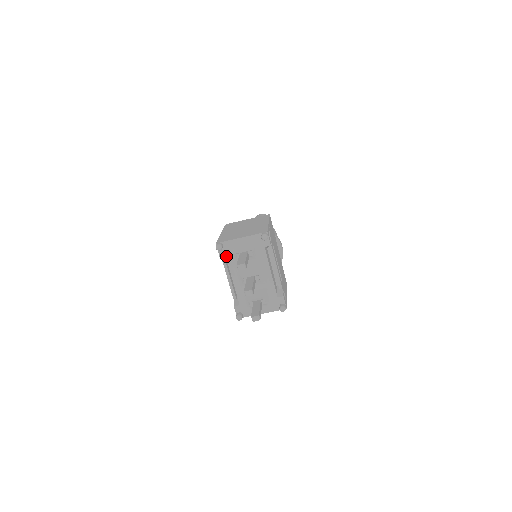
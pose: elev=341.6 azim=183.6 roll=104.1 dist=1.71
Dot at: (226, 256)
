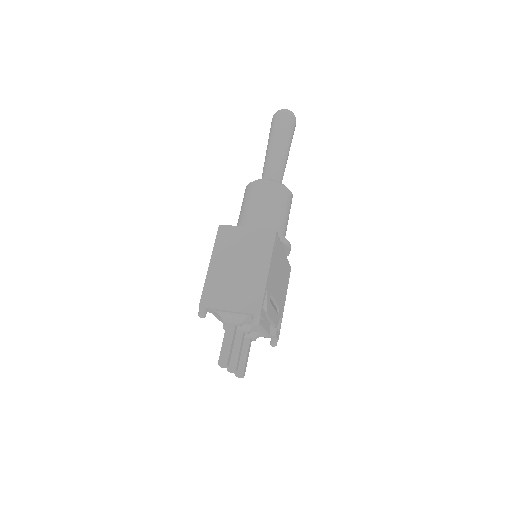
Dot at: (212, 313)
